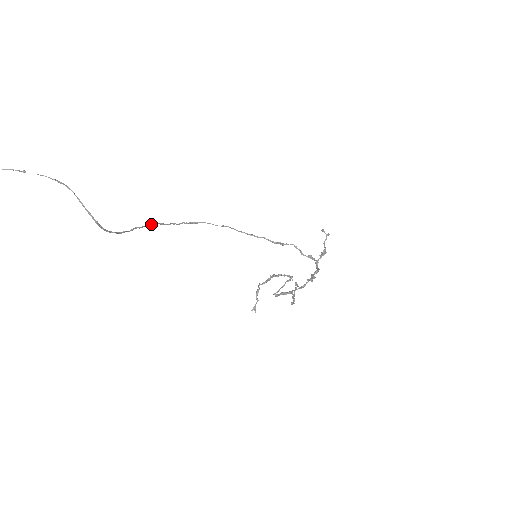
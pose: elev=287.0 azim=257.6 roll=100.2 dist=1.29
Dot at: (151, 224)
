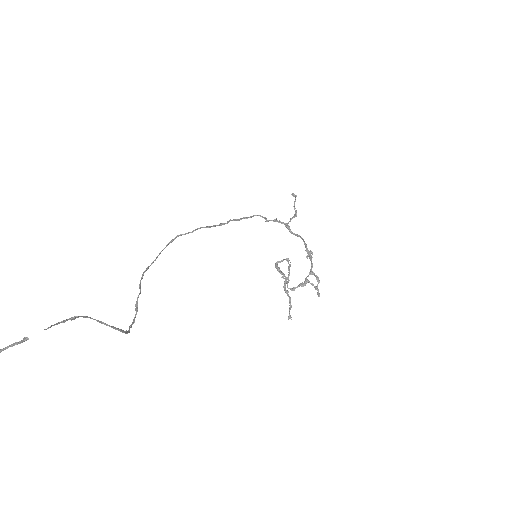
Dot at: (141, 277)
